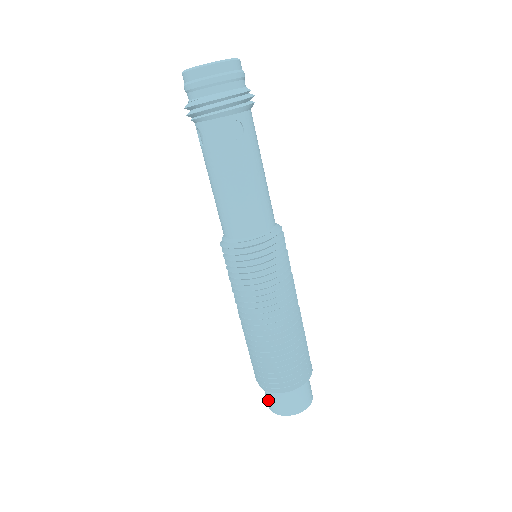
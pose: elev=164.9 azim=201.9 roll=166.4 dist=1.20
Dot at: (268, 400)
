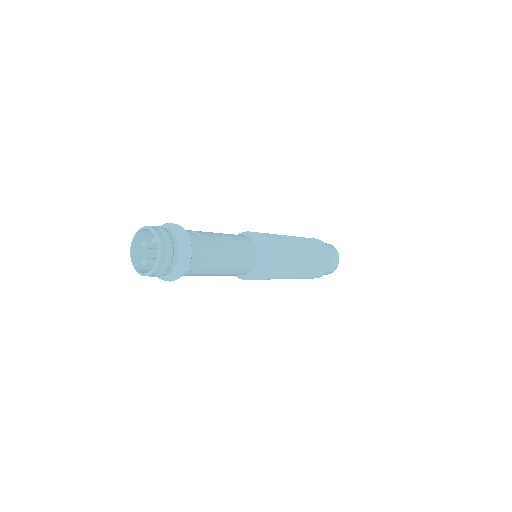
Dot at: occluded
